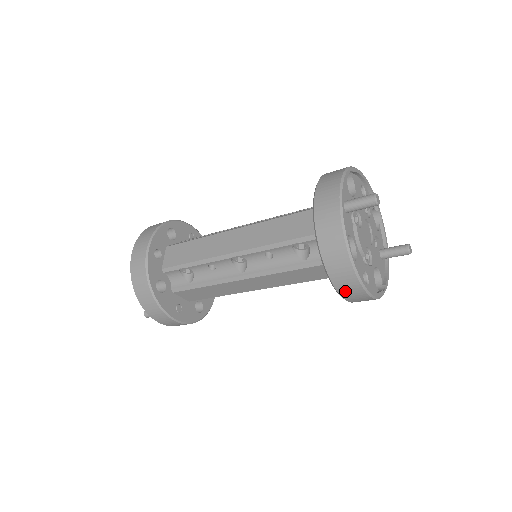
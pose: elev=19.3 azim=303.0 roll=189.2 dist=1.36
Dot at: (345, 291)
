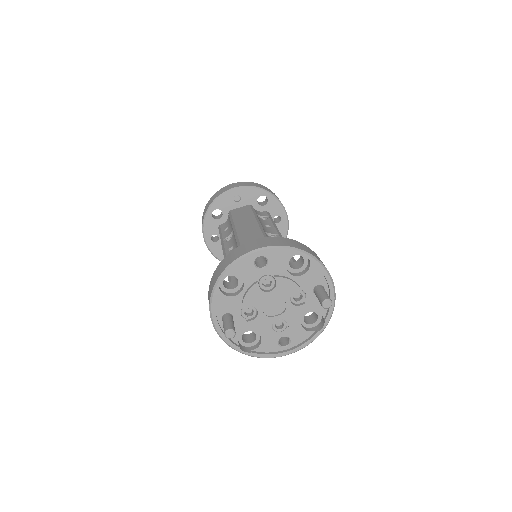
Dot at: occluded
